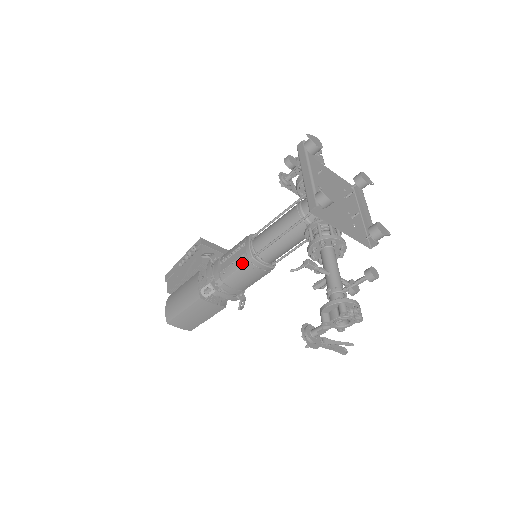
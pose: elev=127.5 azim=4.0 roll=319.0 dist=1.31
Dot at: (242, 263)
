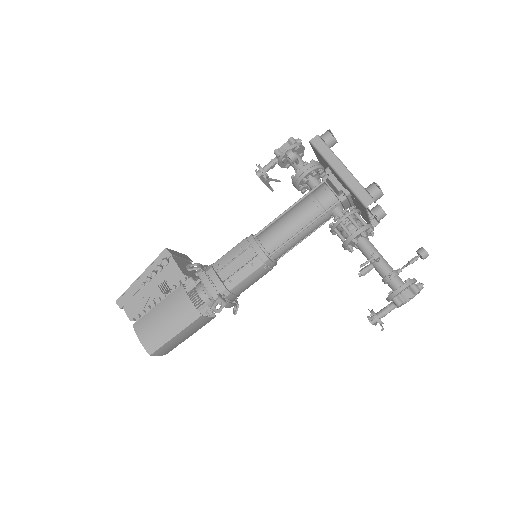
Dot at: (256, 267)
